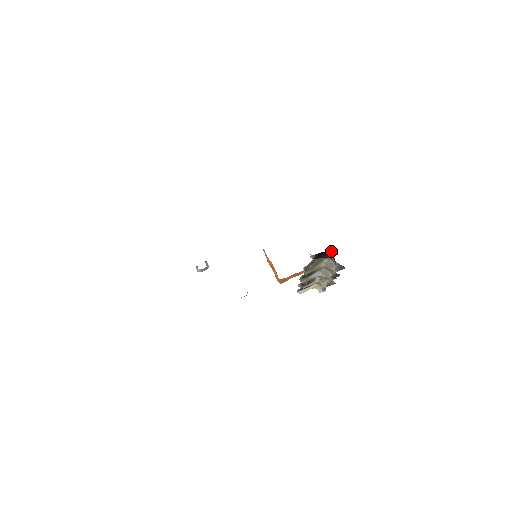
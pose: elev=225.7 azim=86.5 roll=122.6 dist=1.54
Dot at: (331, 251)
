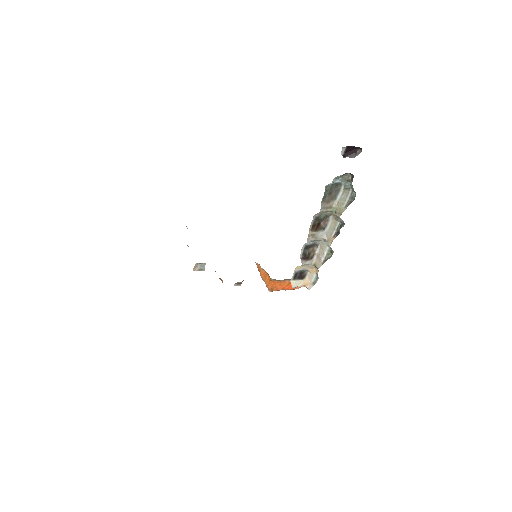
Dot at: (357, 151)
